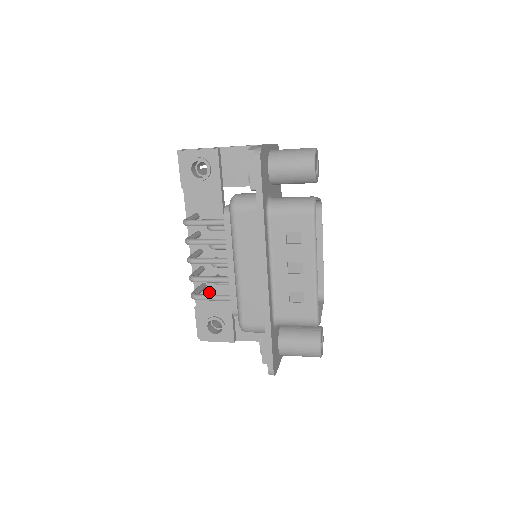
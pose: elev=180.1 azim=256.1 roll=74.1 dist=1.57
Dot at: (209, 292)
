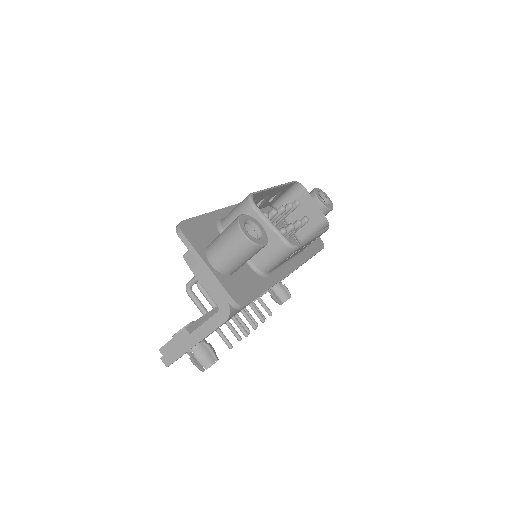
Dot at: occluded
